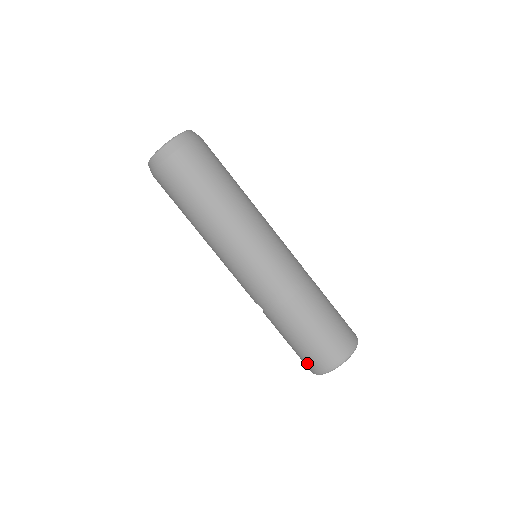
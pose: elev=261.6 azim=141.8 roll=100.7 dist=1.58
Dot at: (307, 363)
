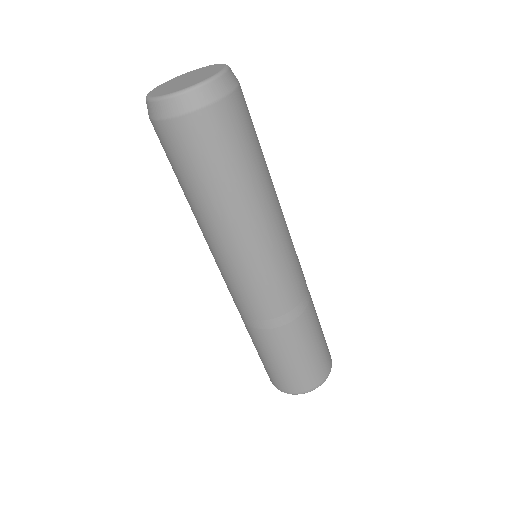
Dot at: occluded
